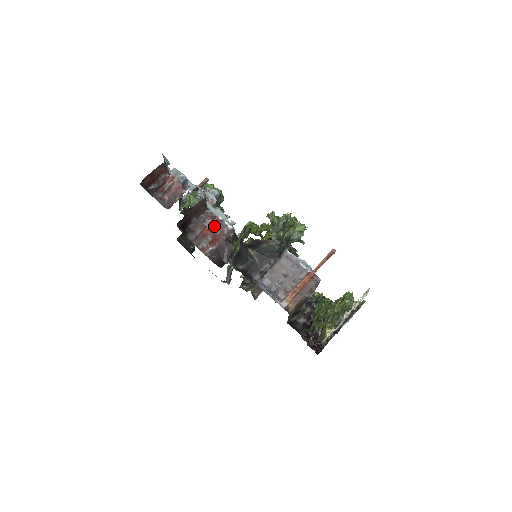
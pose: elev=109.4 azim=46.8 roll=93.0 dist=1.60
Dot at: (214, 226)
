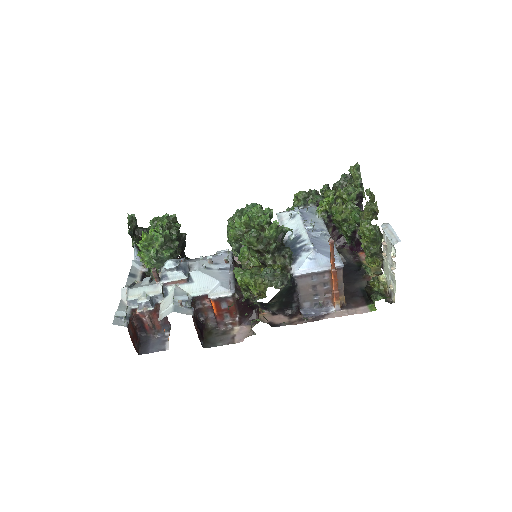
Dot at: (218, 306)
